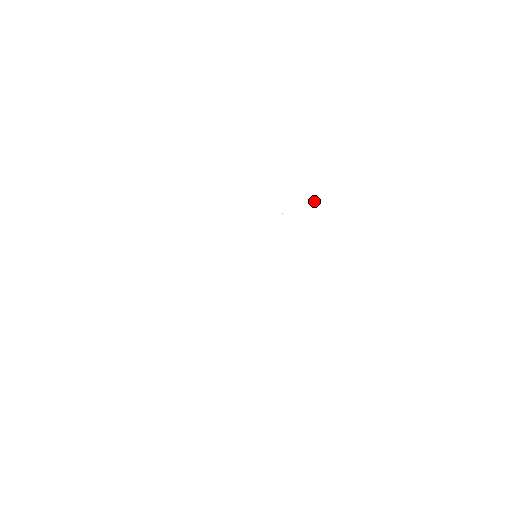
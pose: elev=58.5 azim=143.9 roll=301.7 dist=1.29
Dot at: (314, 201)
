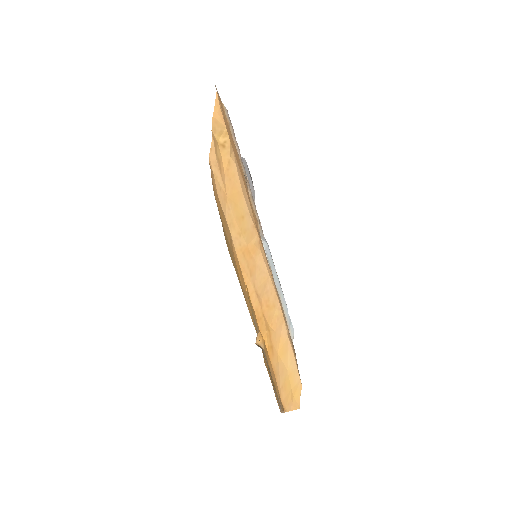
Dot at: (247, 186)
